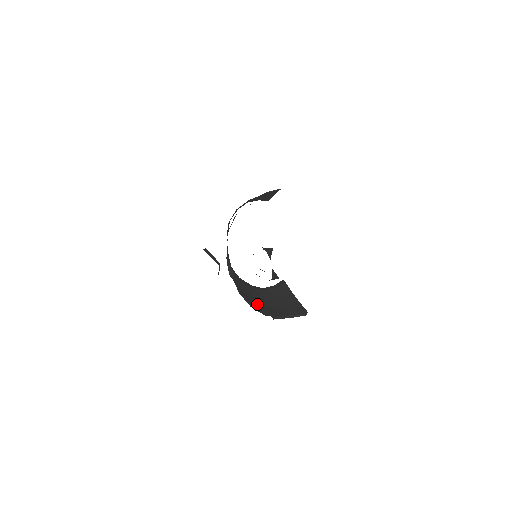
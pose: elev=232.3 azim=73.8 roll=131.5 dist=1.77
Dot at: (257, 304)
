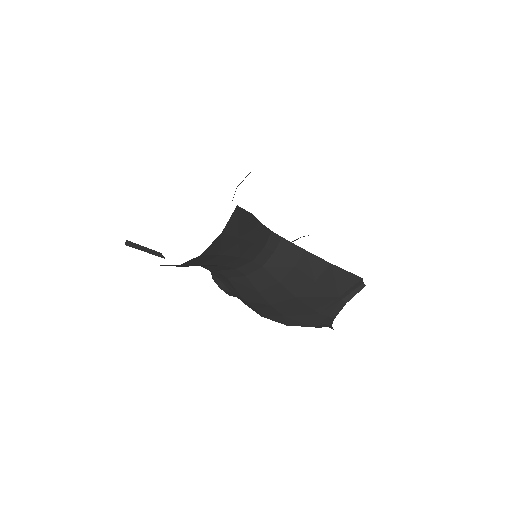
Dot at: (283, 309)
